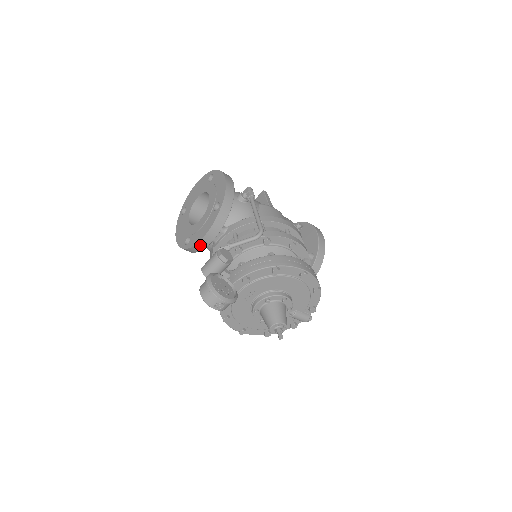
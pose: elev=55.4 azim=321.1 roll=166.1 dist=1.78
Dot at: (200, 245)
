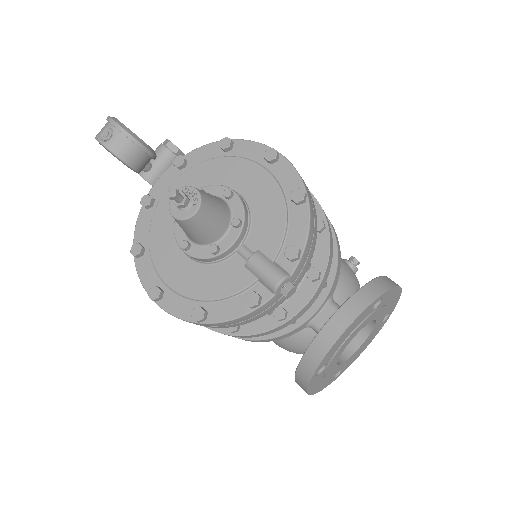
Dot at: occluded
